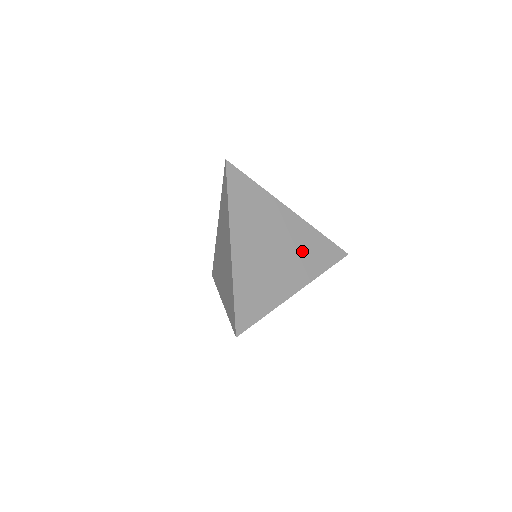
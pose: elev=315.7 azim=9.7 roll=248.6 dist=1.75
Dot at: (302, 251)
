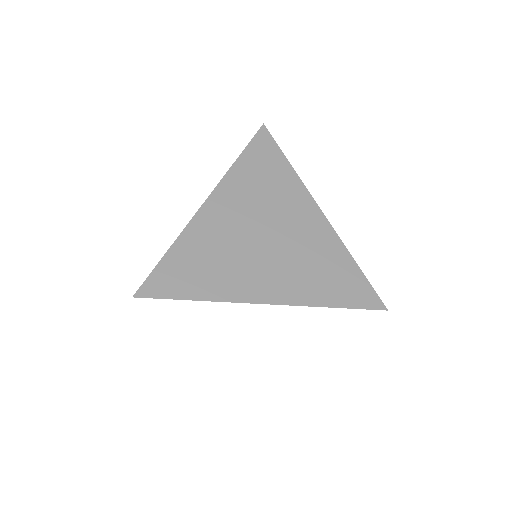
Dot at: (307, 263)
